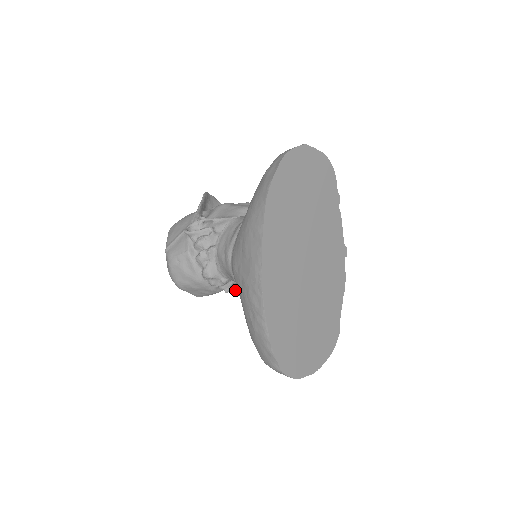
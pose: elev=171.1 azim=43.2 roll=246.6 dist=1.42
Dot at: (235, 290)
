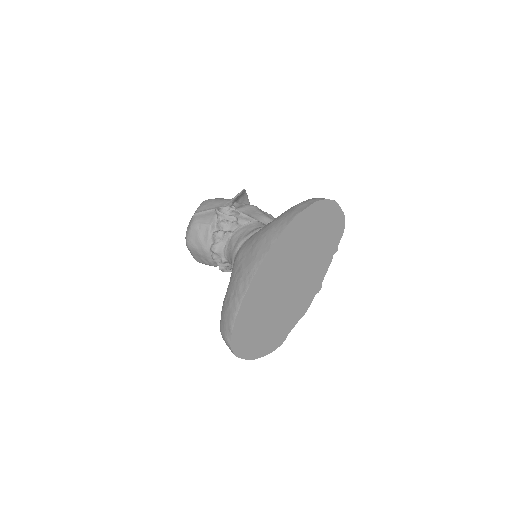
Dot at: (226, 271)
